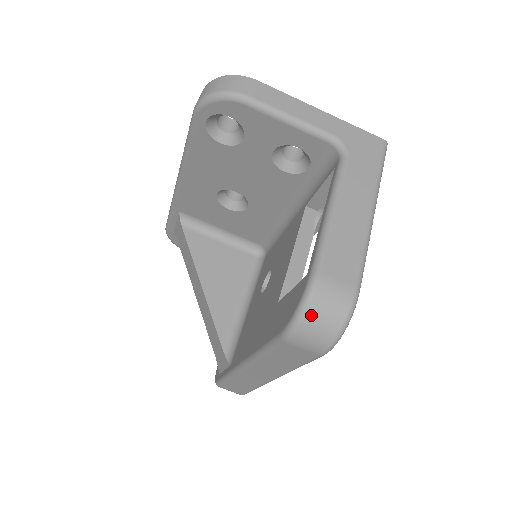
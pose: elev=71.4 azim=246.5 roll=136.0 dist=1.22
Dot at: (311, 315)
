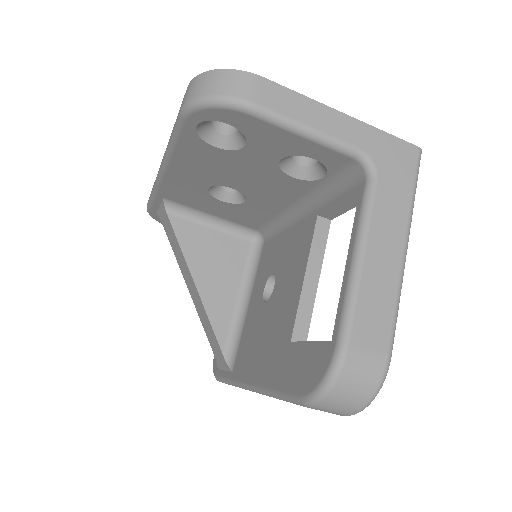
Dot at: (338, 391)
